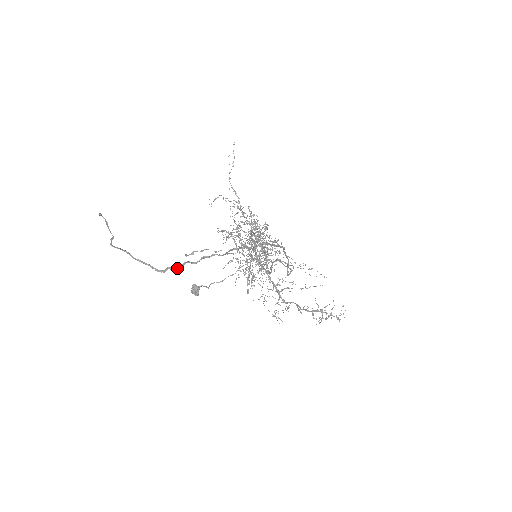
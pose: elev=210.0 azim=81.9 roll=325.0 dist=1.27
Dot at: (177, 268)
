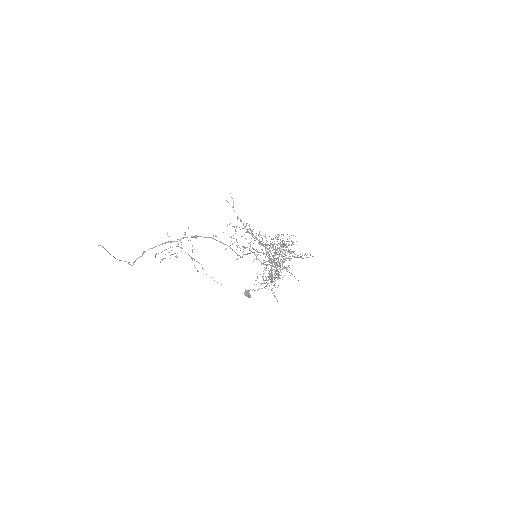
Dot at: (135, 261)
